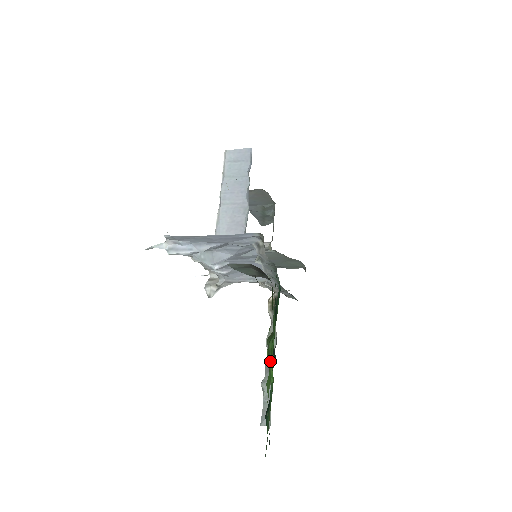
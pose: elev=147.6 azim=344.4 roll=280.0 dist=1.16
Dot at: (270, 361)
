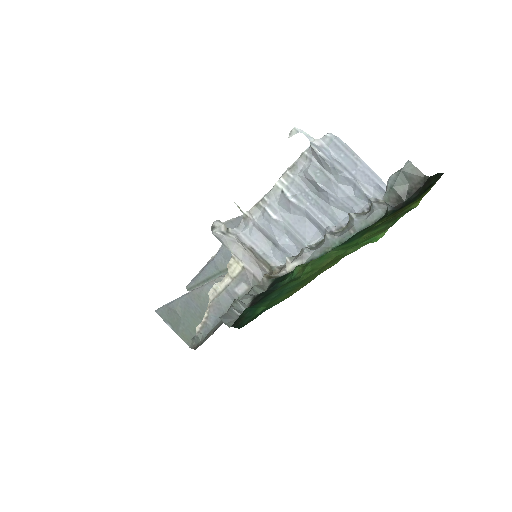
Dot at: (372, 236)
